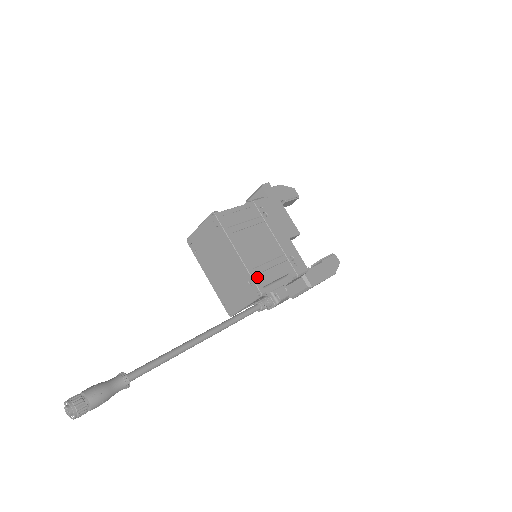
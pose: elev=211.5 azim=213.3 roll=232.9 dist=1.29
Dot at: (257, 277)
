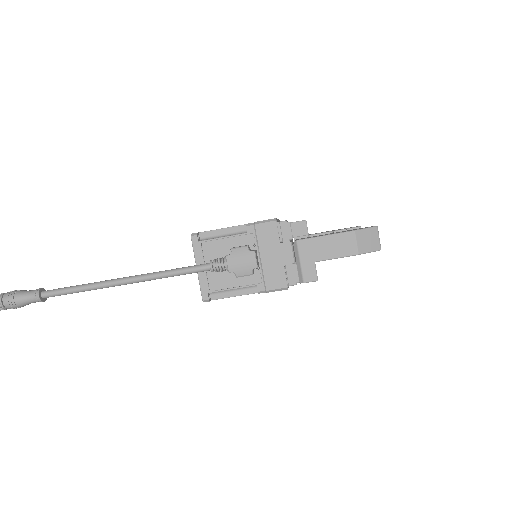
Dot at: occluded
